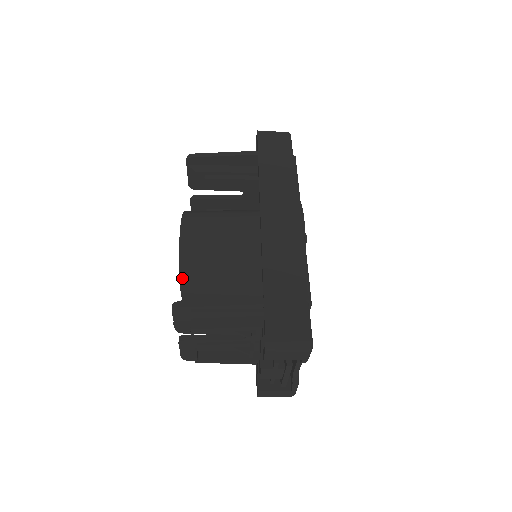
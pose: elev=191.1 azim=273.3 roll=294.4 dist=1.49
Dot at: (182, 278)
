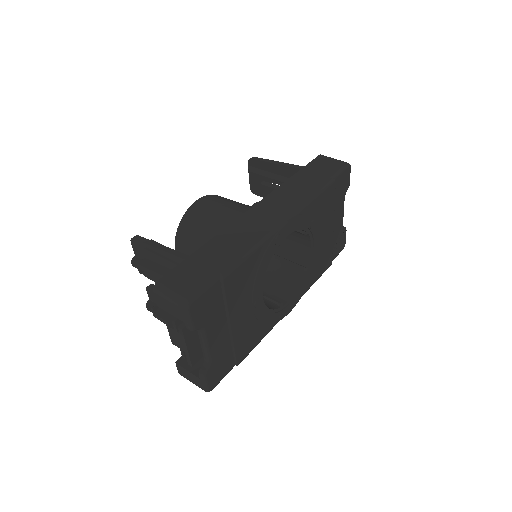
Dot at: (177, 239)
